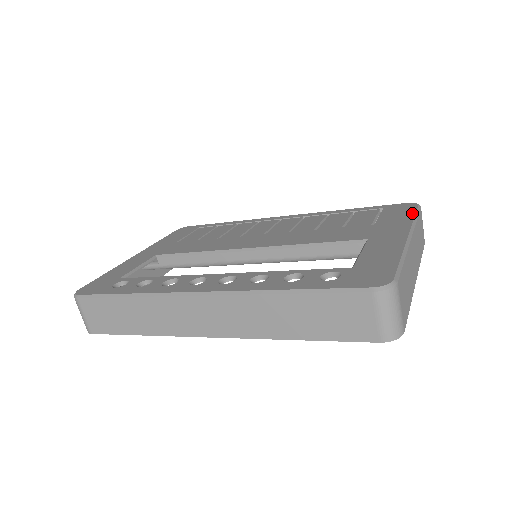
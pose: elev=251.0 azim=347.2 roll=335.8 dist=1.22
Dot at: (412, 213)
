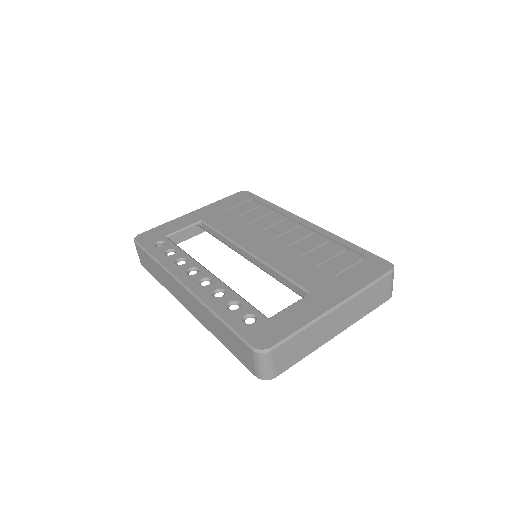
Dot at: (372, 279)
